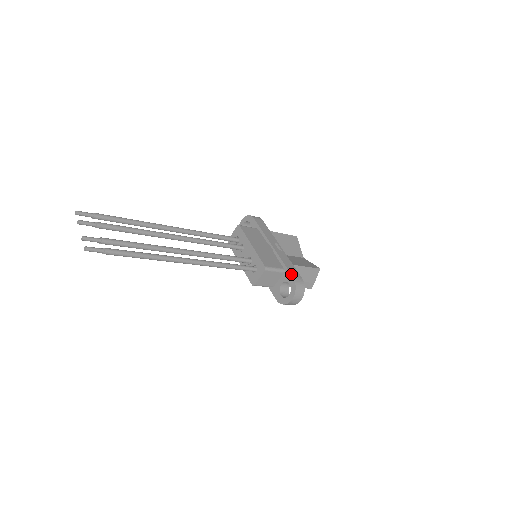
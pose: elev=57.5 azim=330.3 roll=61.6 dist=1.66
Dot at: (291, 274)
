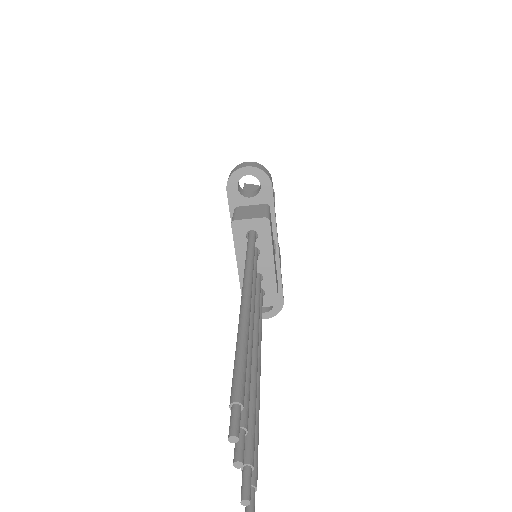
Dot at: (283, 296)
